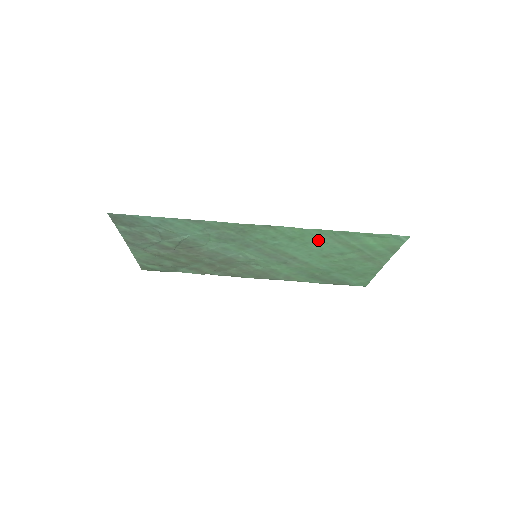
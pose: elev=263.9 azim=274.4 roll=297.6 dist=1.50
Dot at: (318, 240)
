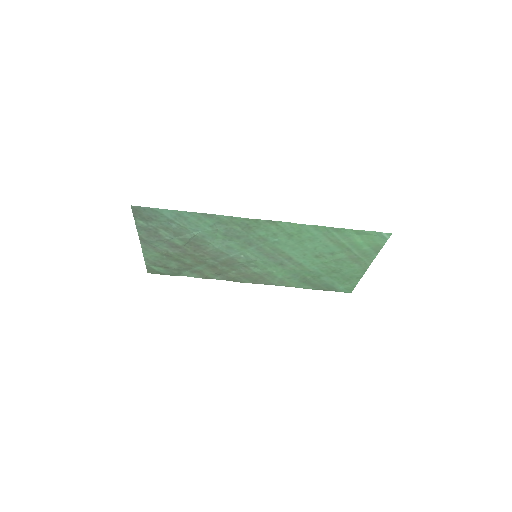
Dot at: (313, 238)
